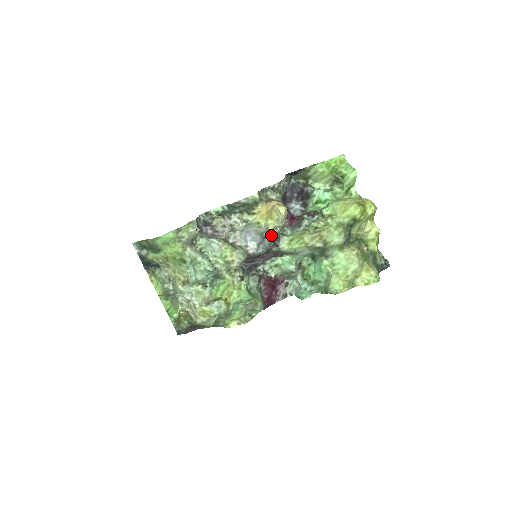
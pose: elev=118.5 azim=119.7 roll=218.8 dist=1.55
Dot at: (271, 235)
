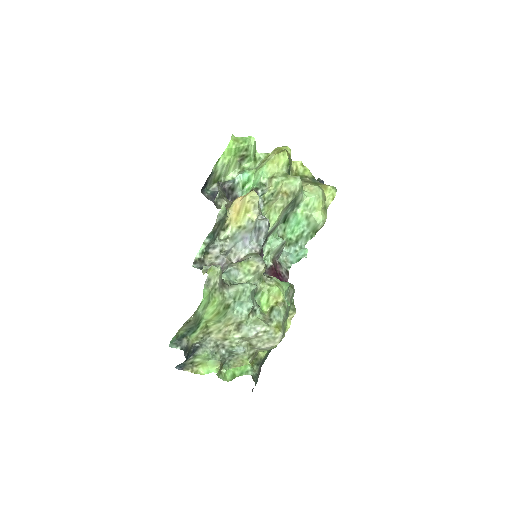
Dot at: (264, 220)
